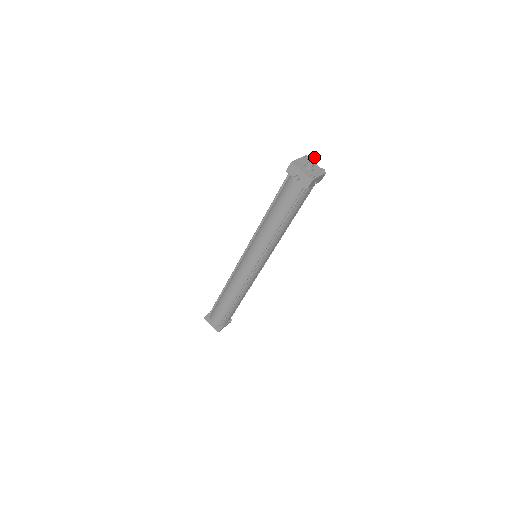
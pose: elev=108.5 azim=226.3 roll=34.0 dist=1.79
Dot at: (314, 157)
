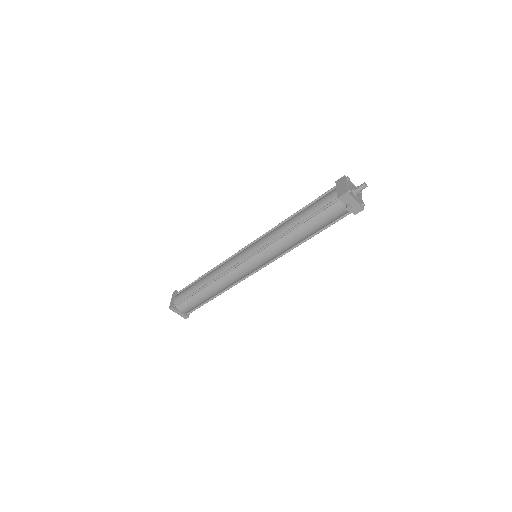
Dot at: (366, 186)
